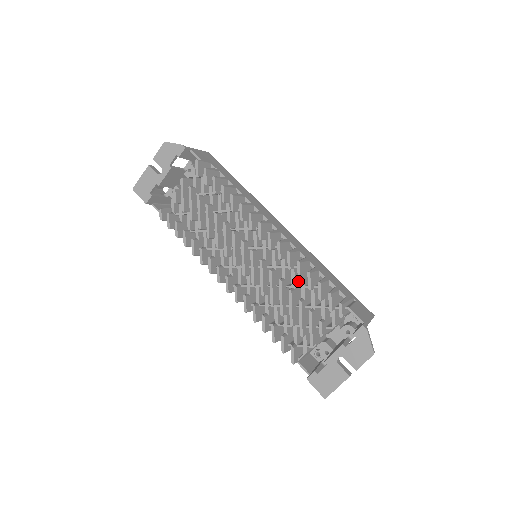
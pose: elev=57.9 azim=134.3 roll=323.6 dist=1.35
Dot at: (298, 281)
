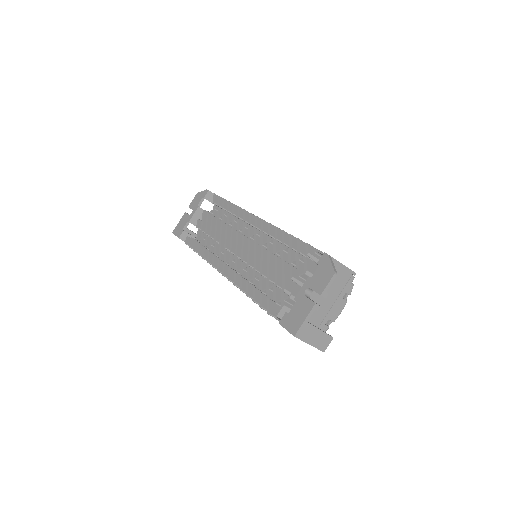
Dot at: occluded
